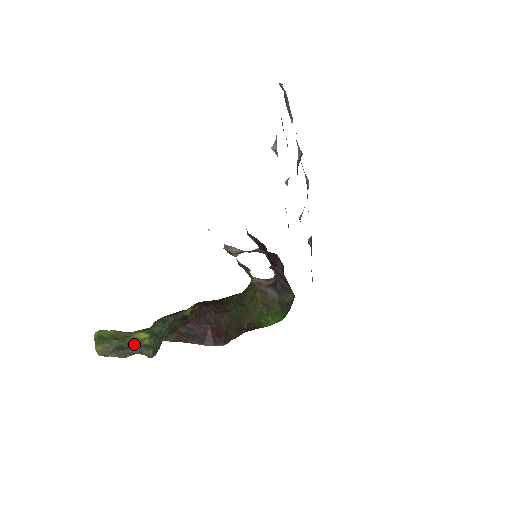
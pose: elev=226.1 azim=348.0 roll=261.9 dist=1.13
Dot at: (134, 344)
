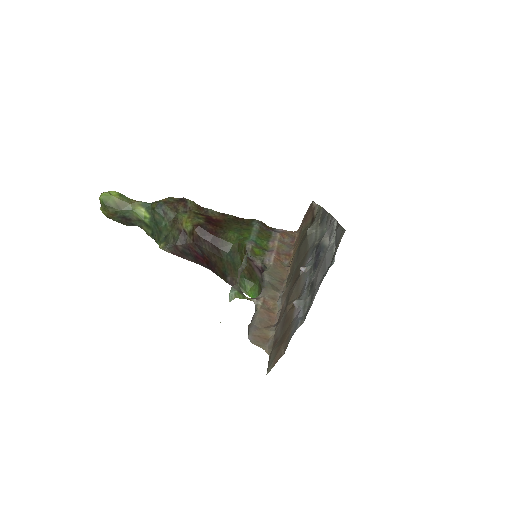
Dot at: (136, 218)
